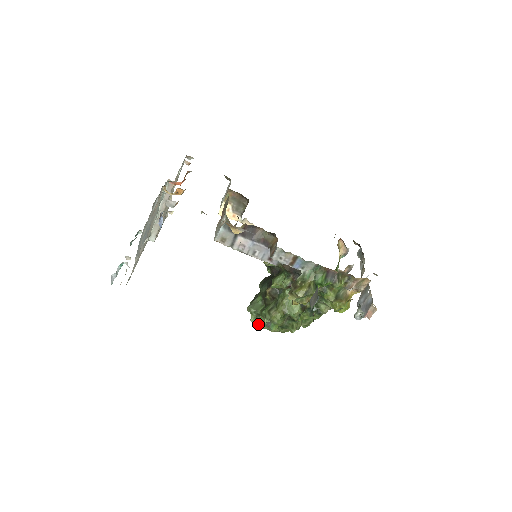
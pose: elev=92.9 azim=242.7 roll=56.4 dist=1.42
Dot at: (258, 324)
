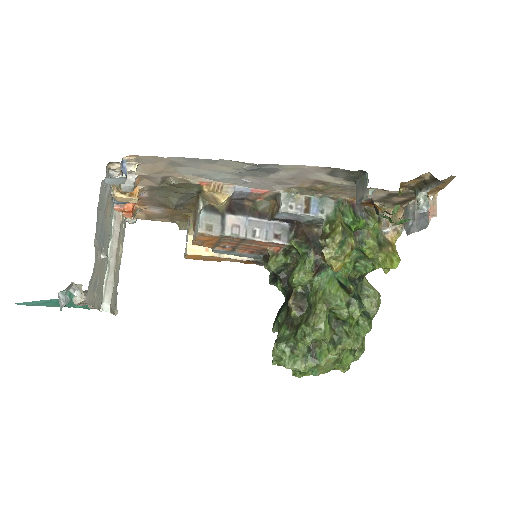
Dot at: (299, 363)
